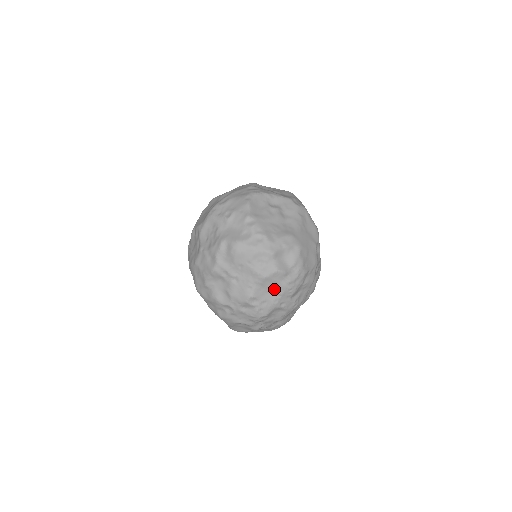
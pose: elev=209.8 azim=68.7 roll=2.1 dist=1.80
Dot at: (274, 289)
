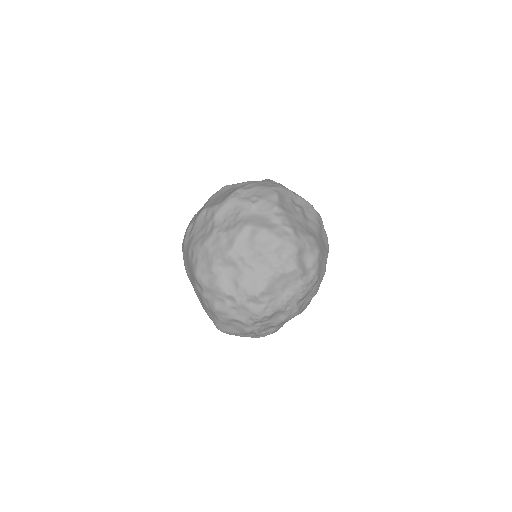
Dot at: (286, 288)
